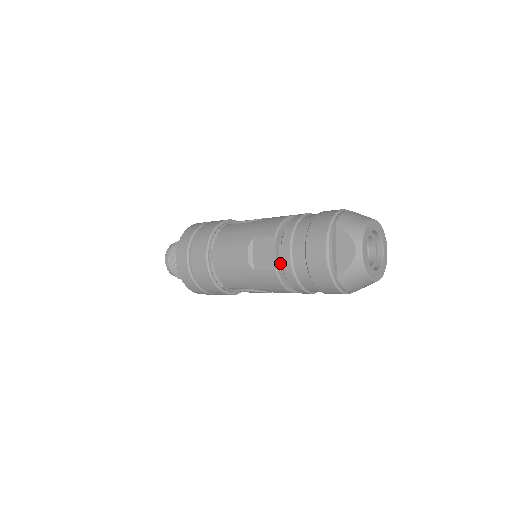
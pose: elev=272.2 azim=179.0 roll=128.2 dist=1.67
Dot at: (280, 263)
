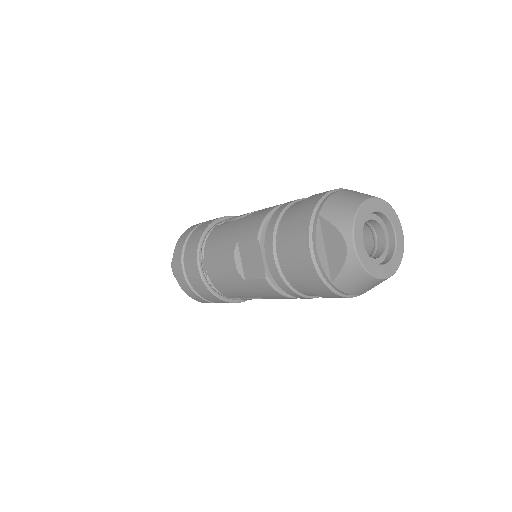
Dot at: occluded
